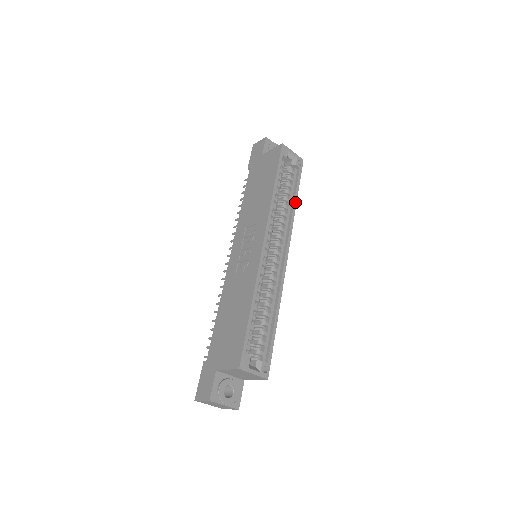
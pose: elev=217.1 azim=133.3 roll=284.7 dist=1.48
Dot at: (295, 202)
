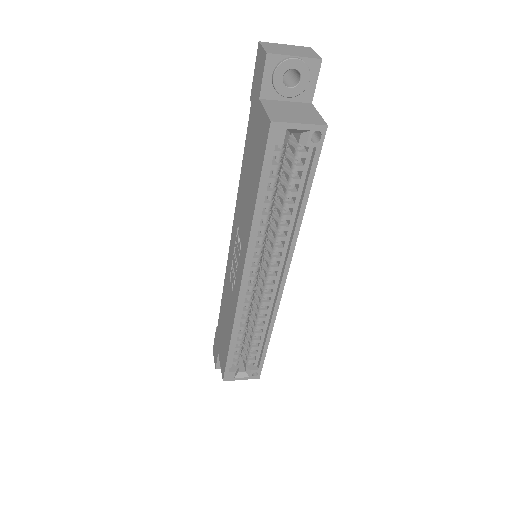
Dot at: (302, 210)
